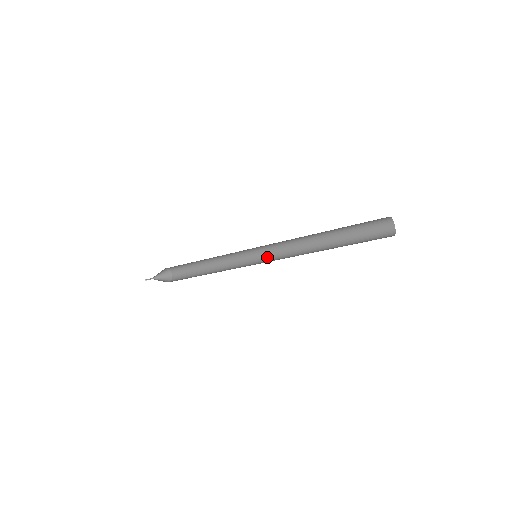
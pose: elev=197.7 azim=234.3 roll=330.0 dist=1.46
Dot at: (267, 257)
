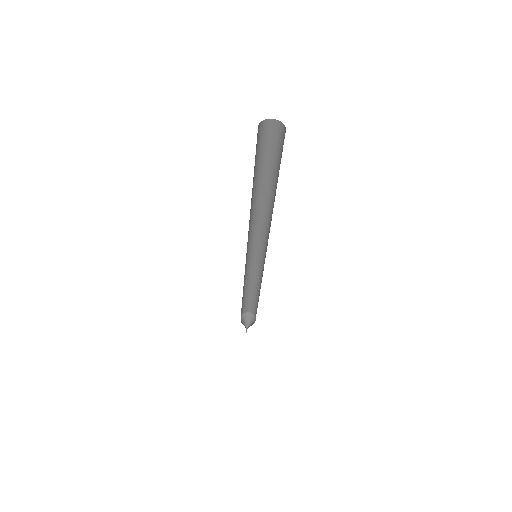
Dot at: (266, 251)
